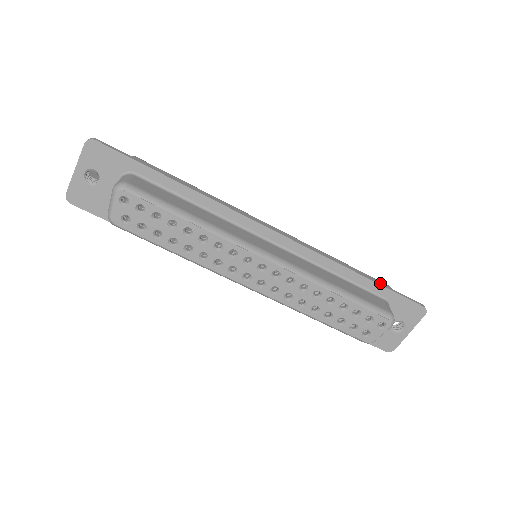
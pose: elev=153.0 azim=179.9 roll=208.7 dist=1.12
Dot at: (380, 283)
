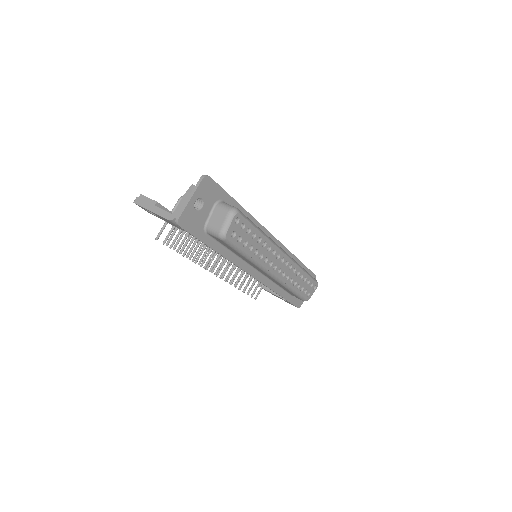
Dot at: (303, 264)
